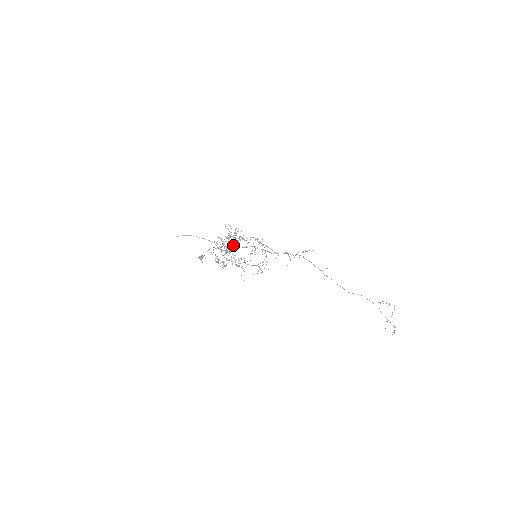
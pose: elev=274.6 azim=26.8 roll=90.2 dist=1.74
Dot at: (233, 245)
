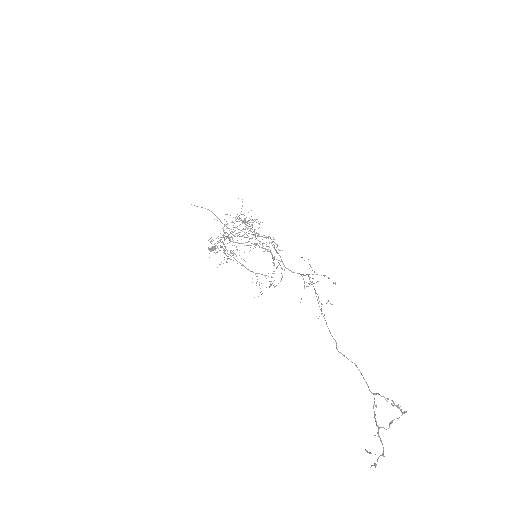
Dot at: occluded
